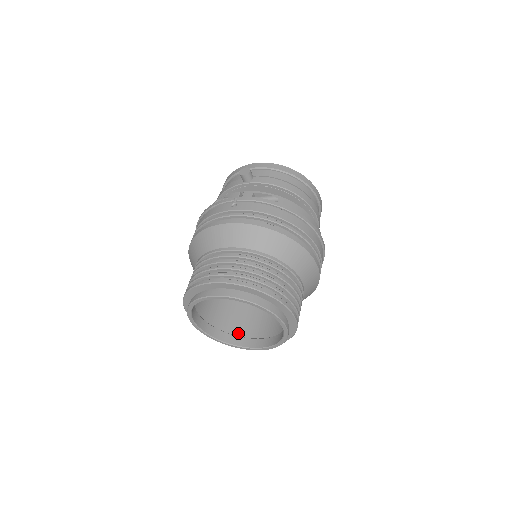
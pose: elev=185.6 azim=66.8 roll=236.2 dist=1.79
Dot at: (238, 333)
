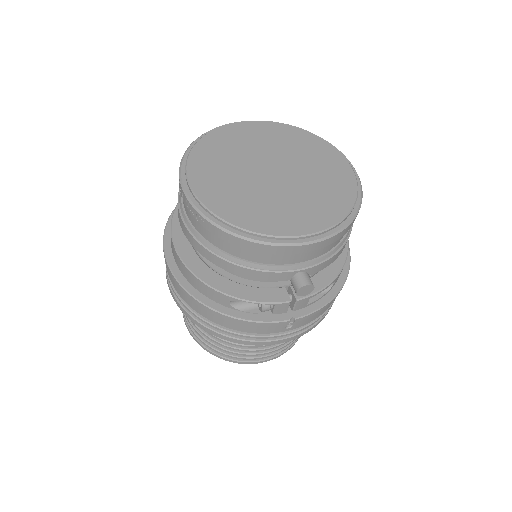
Dot at: occluded
